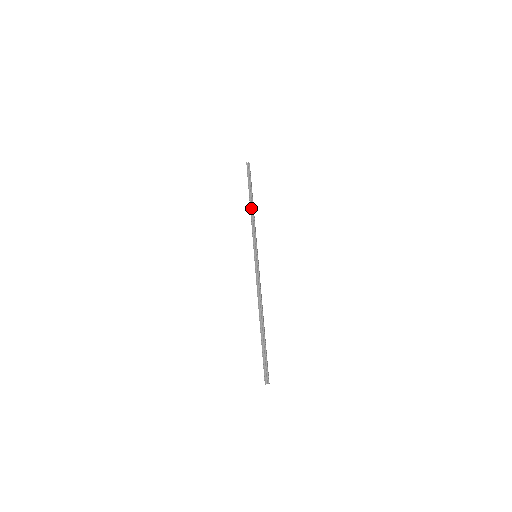
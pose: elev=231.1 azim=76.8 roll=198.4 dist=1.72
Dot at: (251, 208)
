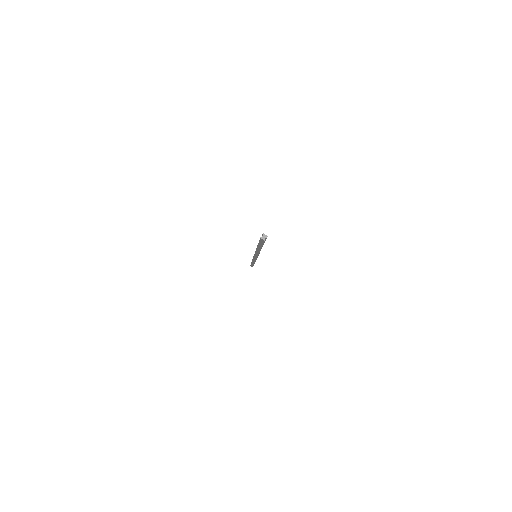
Dot at: occluded
